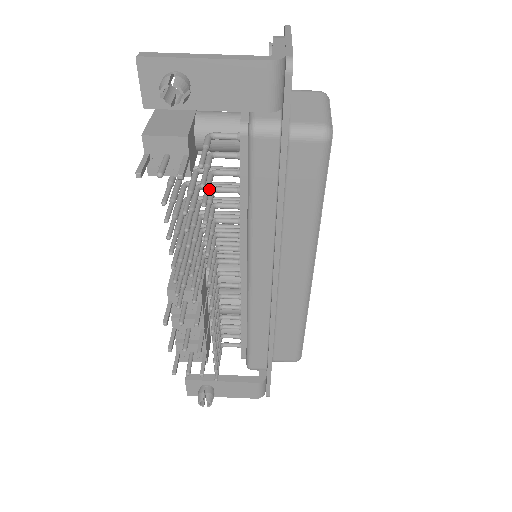
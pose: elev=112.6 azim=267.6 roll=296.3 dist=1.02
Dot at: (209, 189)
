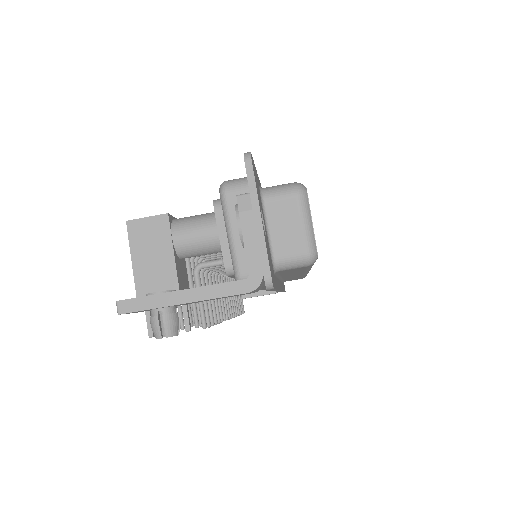
Dot at: occluded
